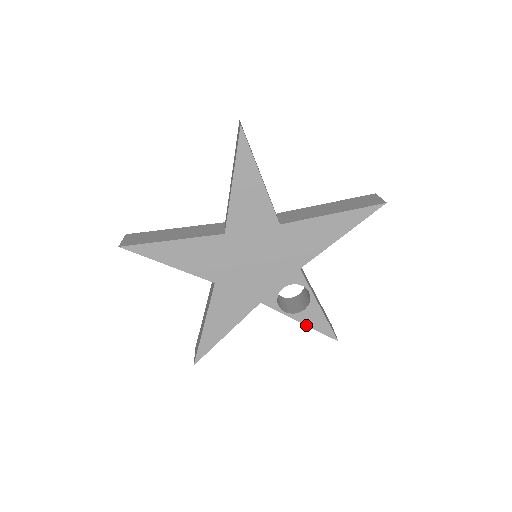
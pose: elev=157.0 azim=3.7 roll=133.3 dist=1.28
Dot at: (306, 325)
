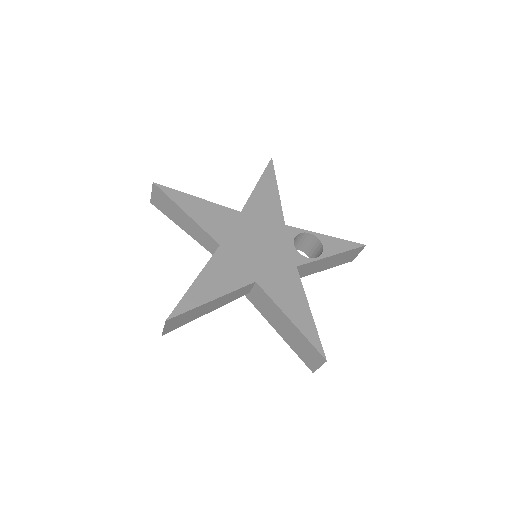
Dot at: (338, 254)
